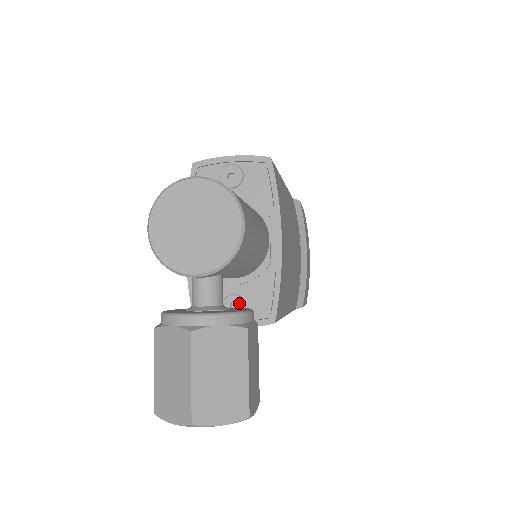
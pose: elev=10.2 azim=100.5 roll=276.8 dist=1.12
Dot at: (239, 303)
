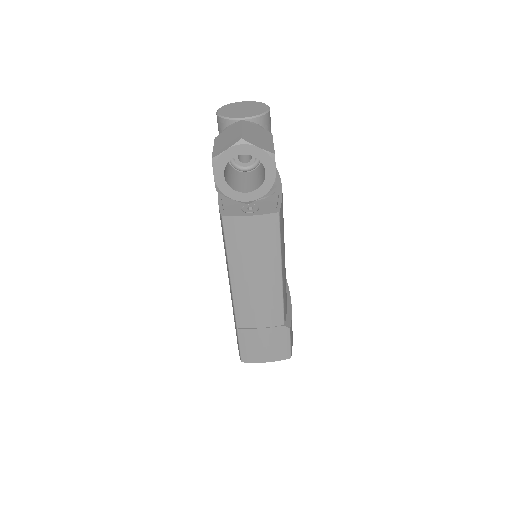
Dot at: (254, 207)
